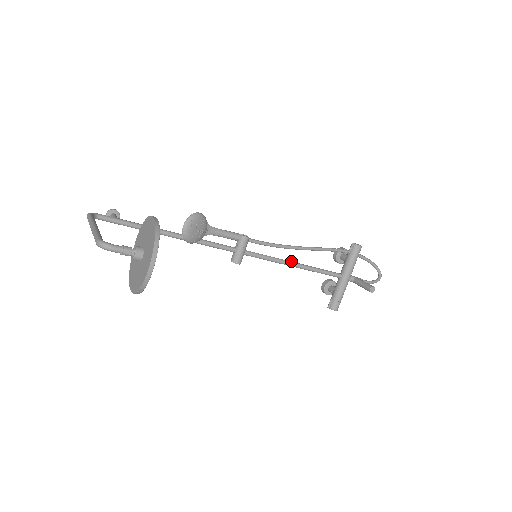
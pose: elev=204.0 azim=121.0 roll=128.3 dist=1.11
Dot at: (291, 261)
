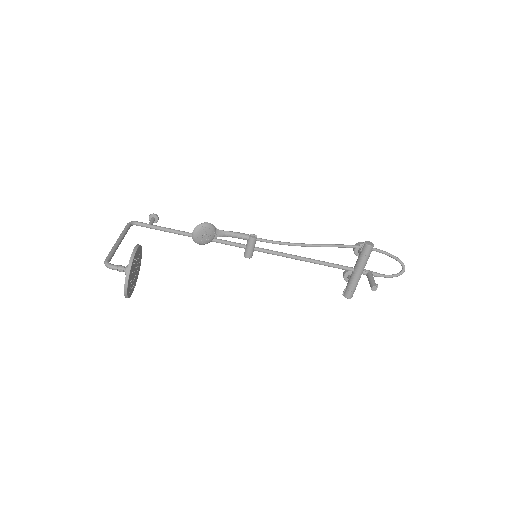
Dot at: (300, 256)
